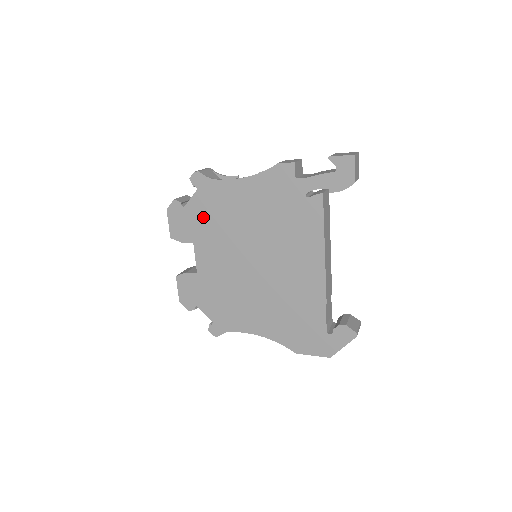
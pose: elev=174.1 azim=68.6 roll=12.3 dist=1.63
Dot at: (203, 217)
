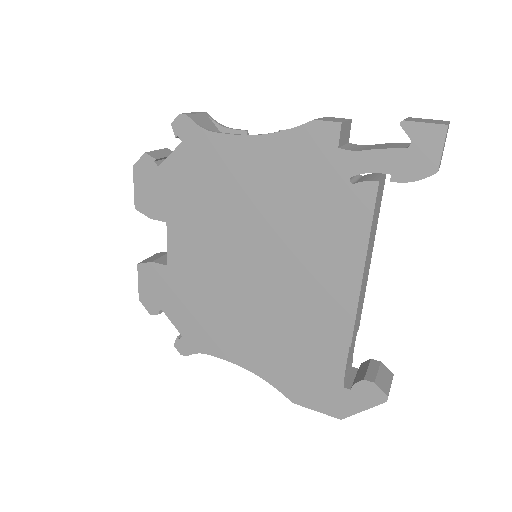
Dot at: (185, 186)
